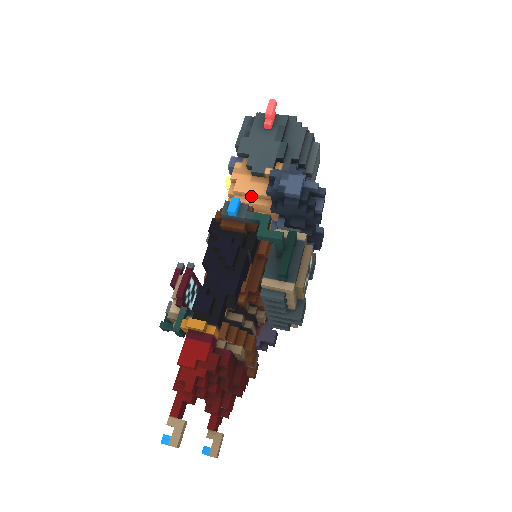
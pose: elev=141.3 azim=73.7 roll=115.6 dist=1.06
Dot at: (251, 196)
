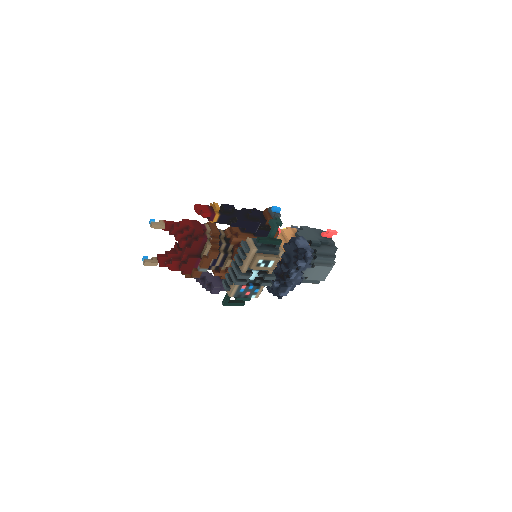
Dot at: (285, 237)
